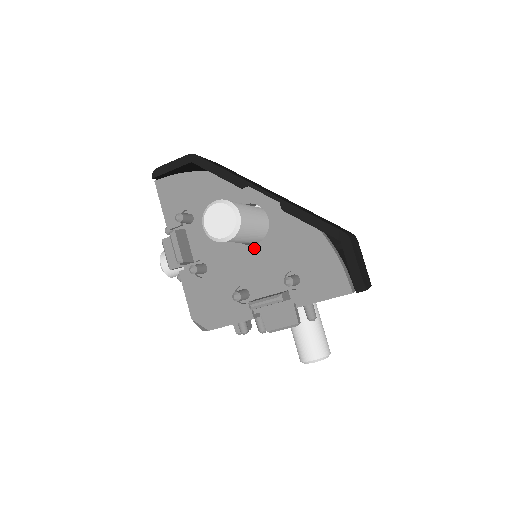
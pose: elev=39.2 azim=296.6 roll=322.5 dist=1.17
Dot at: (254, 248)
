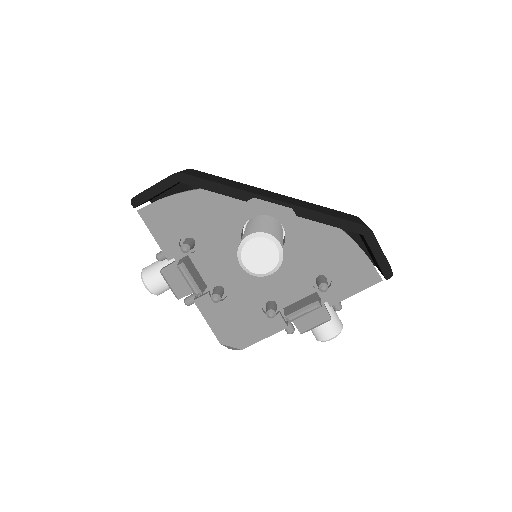
Dot at: occluded
